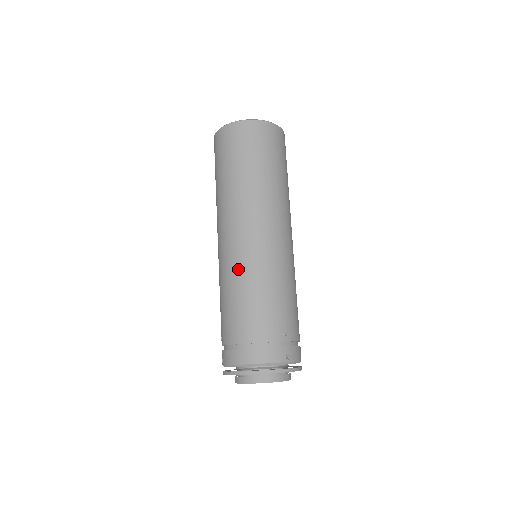
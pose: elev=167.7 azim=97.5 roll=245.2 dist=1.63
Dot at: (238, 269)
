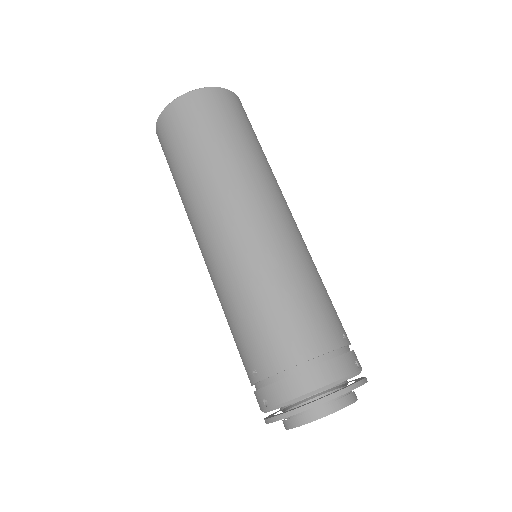
Dot at: (261, 266)
